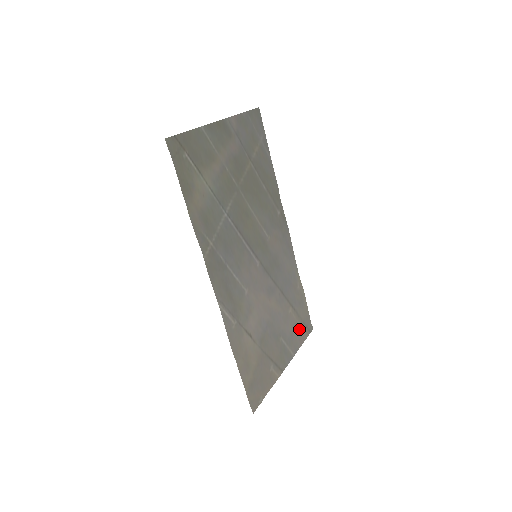
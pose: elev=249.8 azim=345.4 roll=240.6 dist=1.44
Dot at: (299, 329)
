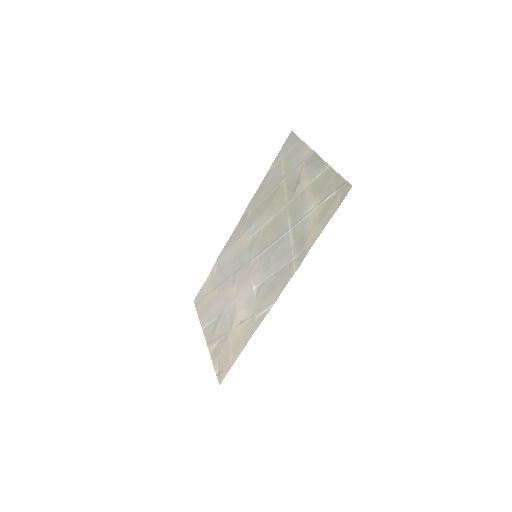
Dot at: (204, 305)
